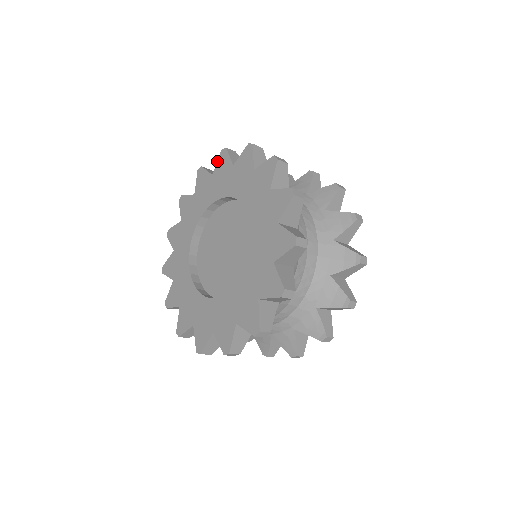
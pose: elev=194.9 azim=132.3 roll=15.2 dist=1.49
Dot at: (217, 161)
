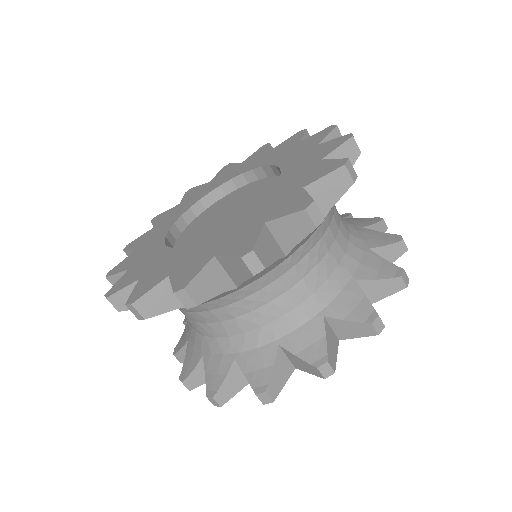
Dot at: (253, 153)
